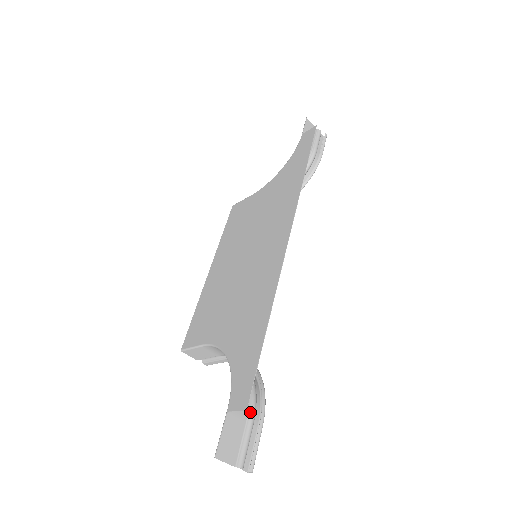
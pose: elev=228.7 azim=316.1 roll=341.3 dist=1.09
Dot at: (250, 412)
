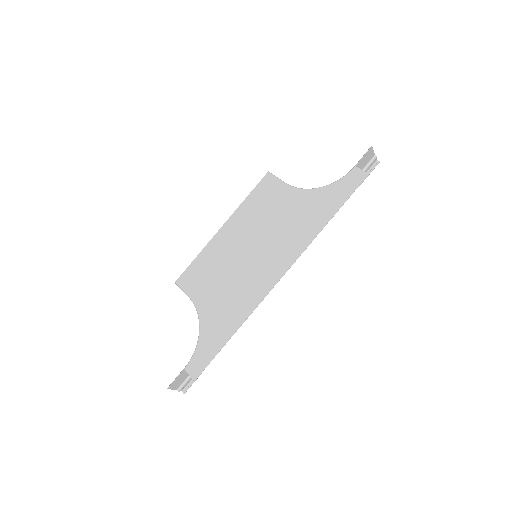
Dot at: occluded
